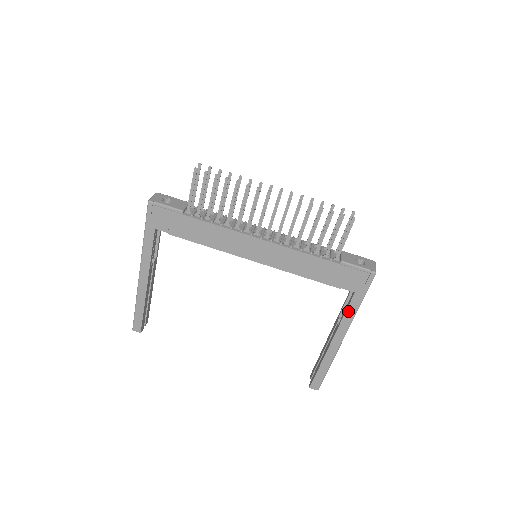
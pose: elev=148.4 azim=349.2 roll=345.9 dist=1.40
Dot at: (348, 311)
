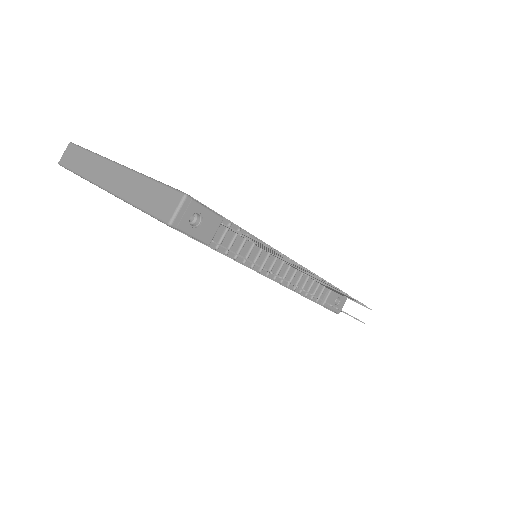
Dot at: occluded
